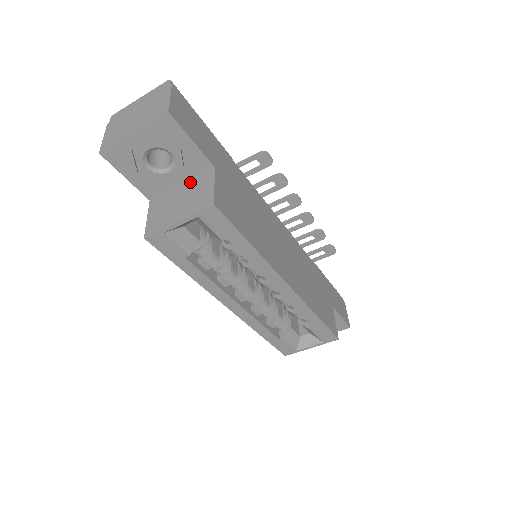
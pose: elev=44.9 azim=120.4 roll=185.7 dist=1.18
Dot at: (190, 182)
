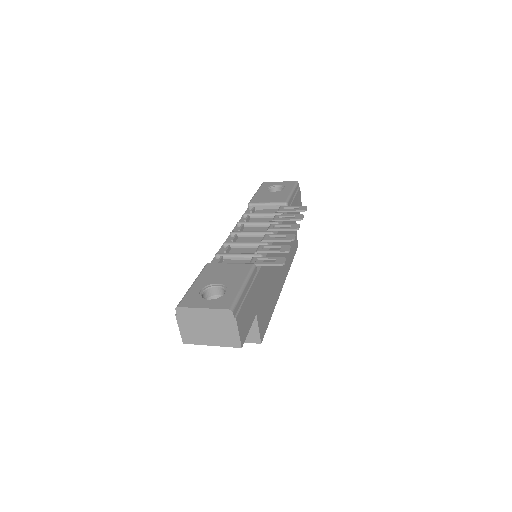
Dot at: occluded
